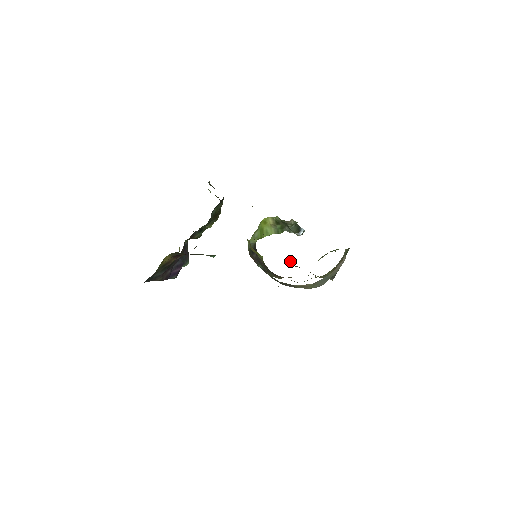
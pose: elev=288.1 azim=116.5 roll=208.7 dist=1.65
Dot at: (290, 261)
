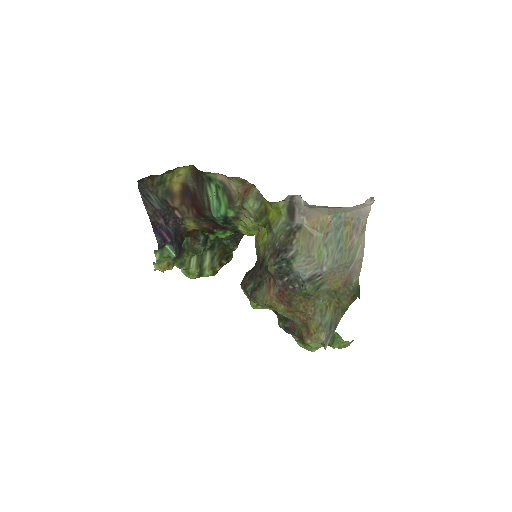
Dot at: (280, 323)
